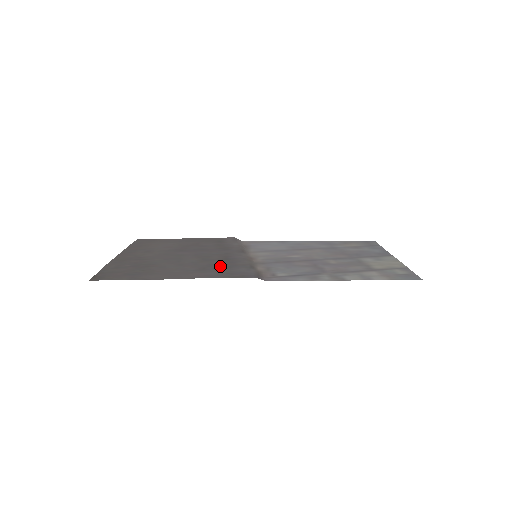
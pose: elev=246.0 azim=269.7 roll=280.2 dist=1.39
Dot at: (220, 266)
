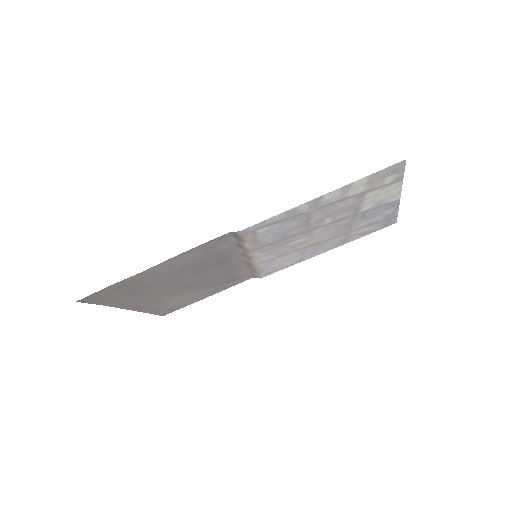
Dot at: (208, 258)
